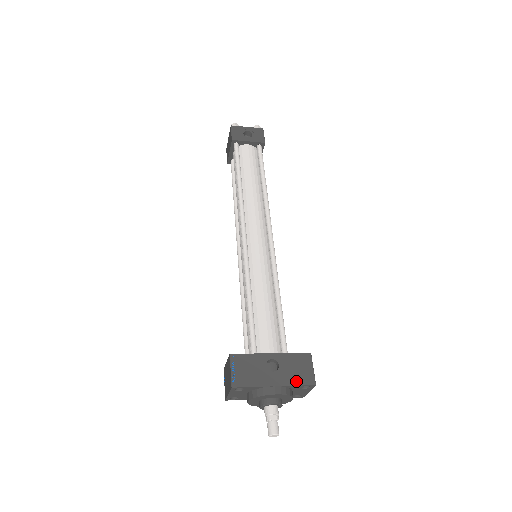
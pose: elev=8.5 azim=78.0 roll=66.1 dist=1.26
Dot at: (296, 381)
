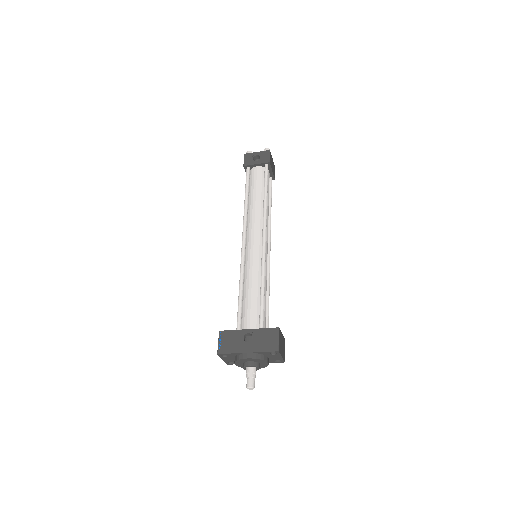
Dot at: (264, 349)
